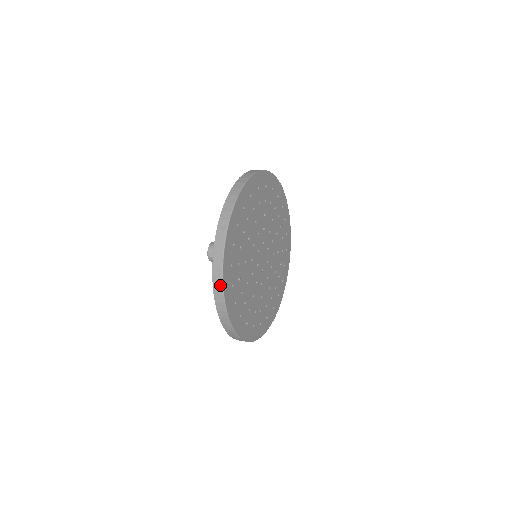
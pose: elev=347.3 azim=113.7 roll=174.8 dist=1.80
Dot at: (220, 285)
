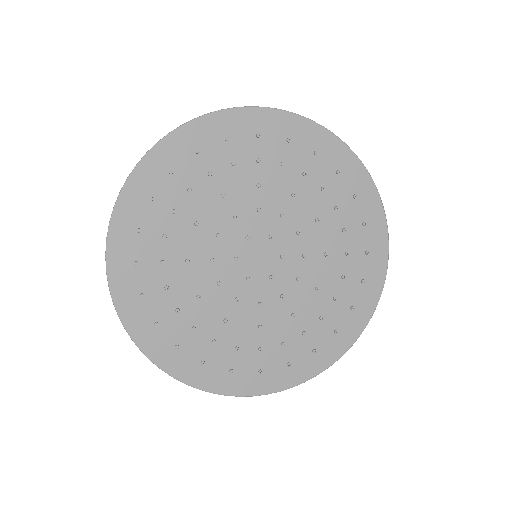
Dot at: (148, 357)
